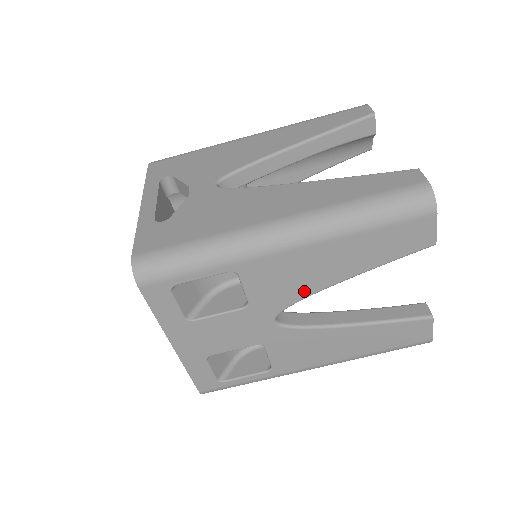
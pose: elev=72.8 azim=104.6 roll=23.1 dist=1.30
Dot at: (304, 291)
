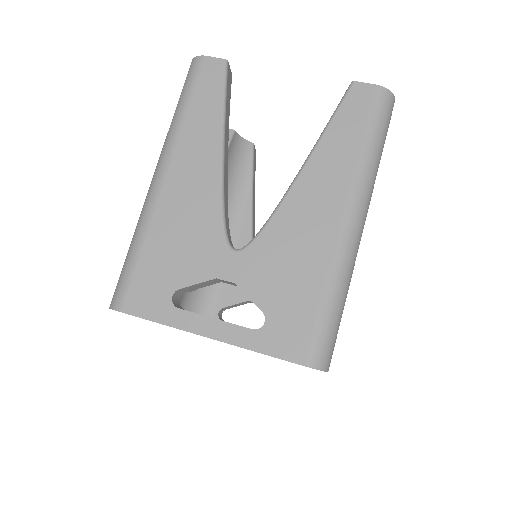
Dot at: occluded
